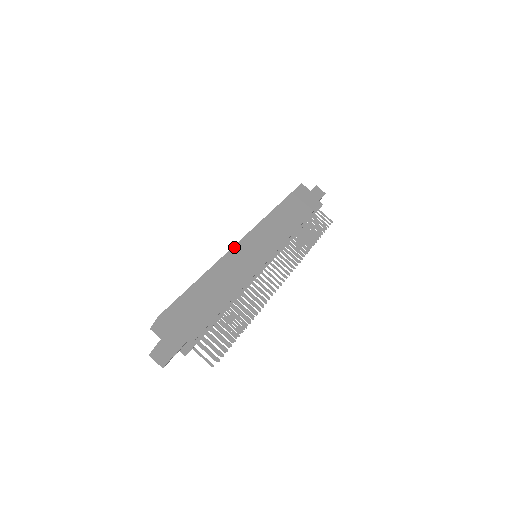
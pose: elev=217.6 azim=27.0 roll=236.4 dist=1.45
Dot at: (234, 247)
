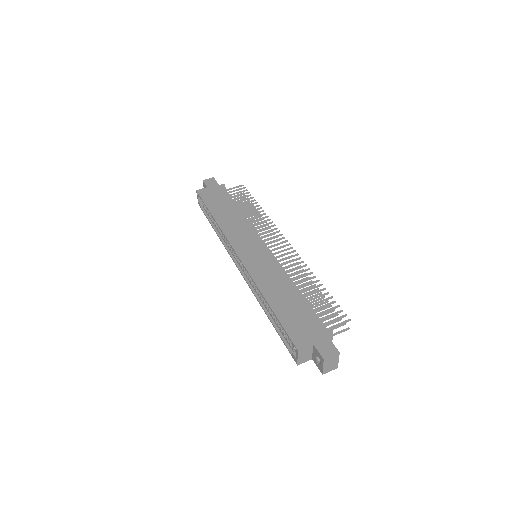
Dot at: (246, 268)
